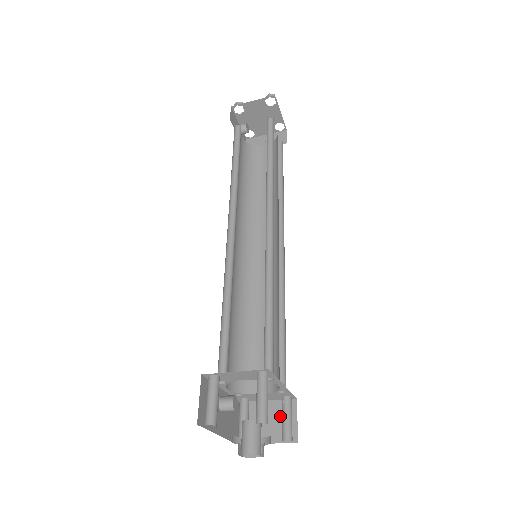
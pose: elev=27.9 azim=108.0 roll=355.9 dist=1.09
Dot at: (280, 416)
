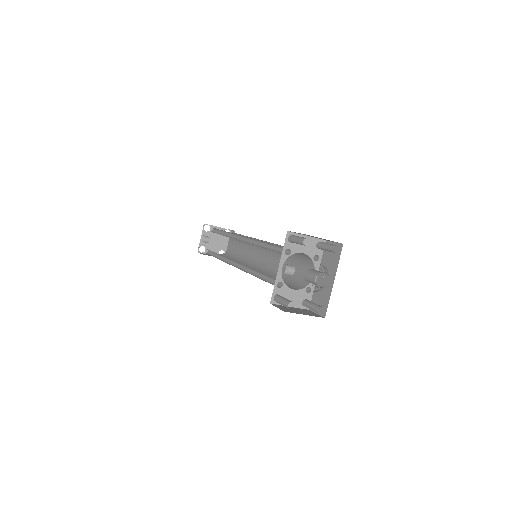
Dot at: (304, 311)
